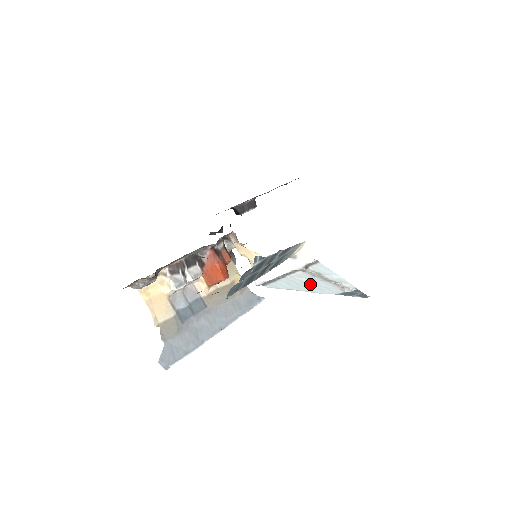
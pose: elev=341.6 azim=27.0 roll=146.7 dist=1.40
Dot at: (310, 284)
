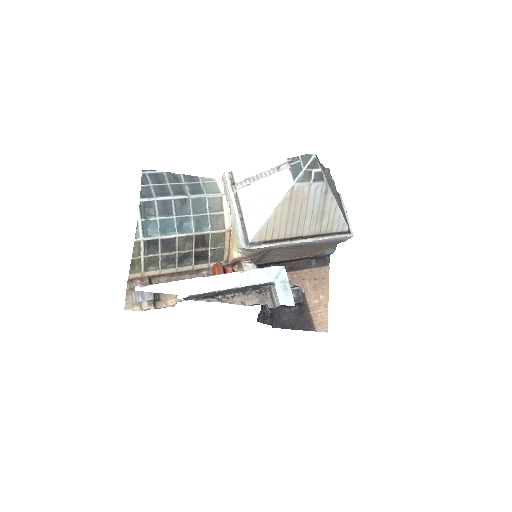
Dot at: (263, 197)
